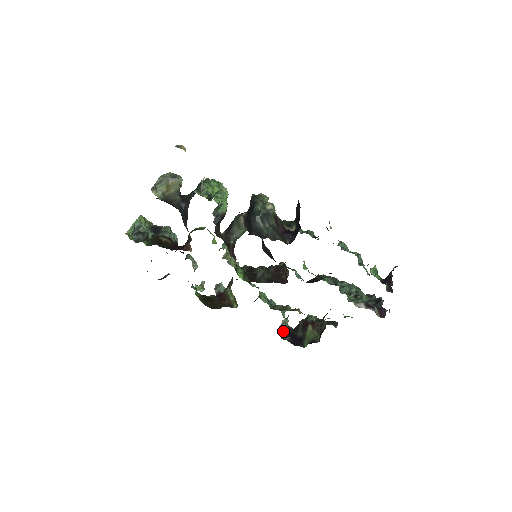
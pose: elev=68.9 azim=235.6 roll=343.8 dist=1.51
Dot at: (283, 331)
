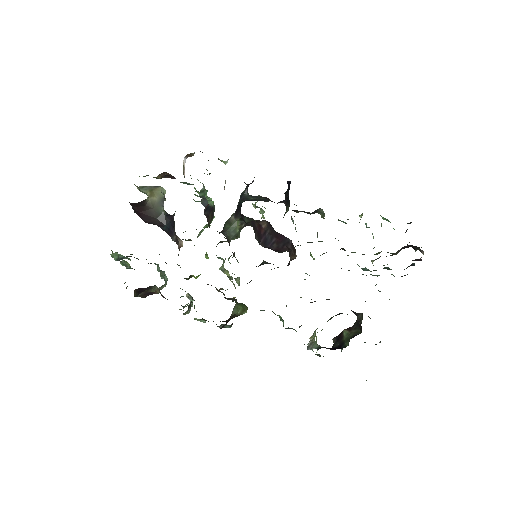
Dot at: (314, 344)
